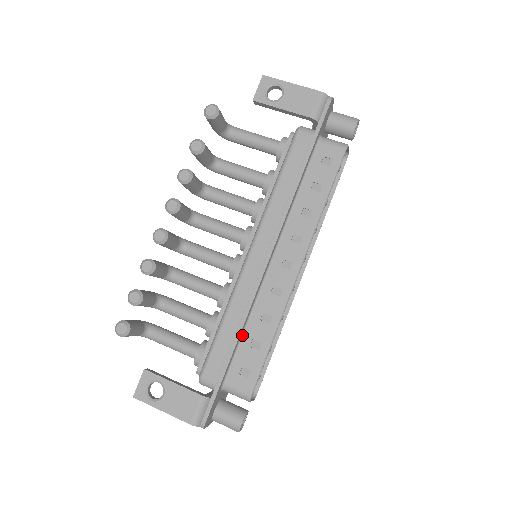
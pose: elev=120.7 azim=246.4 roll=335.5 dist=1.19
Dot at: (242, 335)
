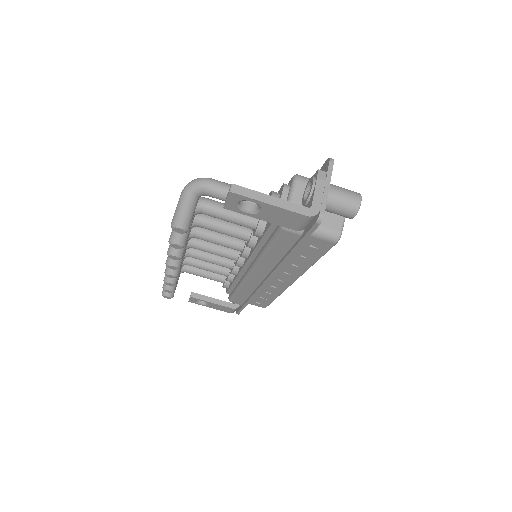
Dot at: occluded
